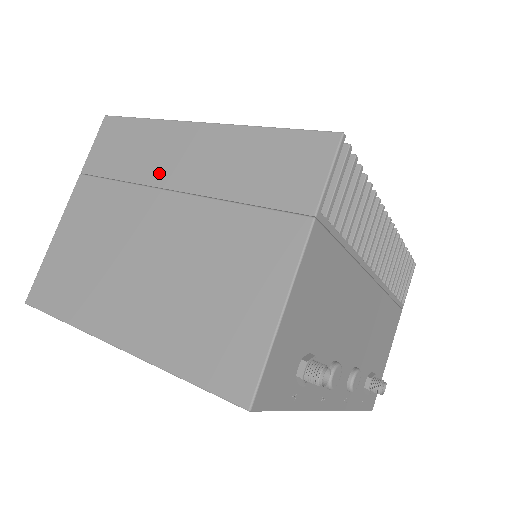
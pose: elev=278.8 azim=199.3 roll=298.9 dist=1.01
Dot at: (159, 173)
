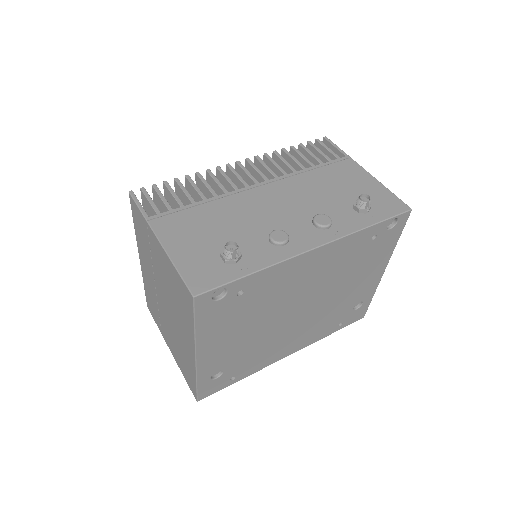
Dot at: (153, 291)
